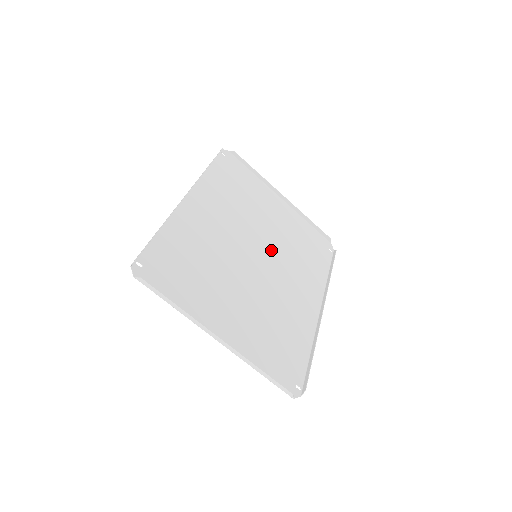
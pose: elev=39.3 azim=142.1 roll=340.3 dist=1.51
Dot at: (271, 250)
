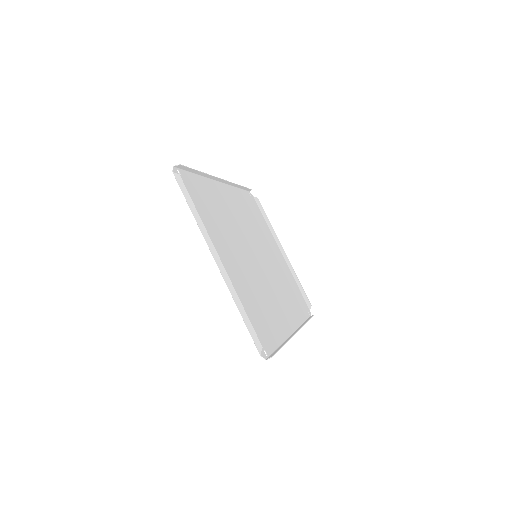
Dot at: (267, 265)
